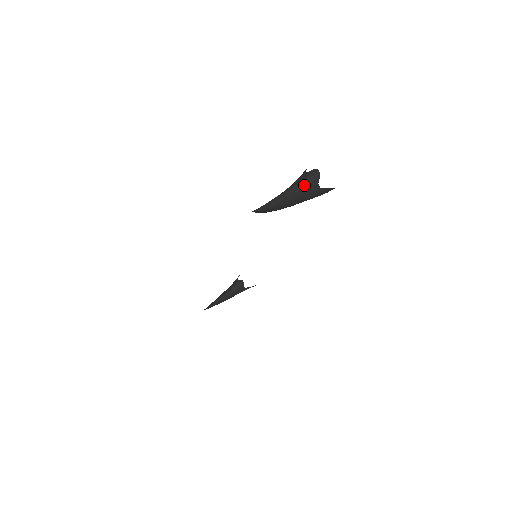
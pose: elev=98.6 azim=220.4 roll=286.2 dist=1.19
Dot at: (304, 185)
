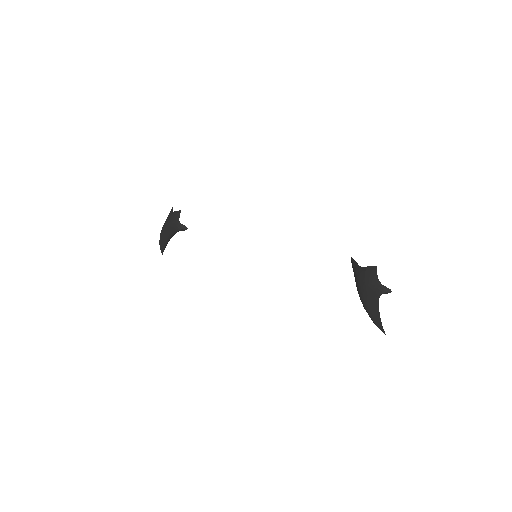
Dot at: occluded
